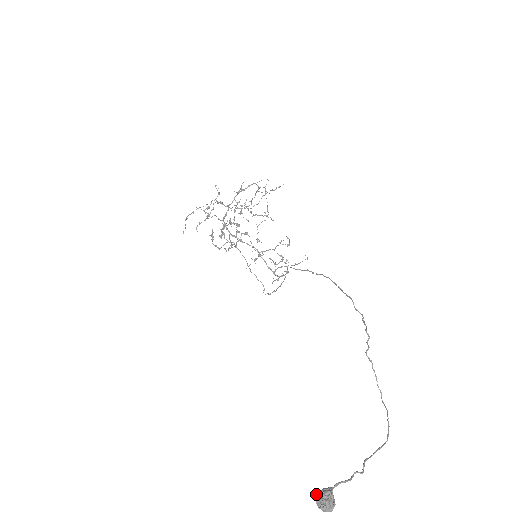
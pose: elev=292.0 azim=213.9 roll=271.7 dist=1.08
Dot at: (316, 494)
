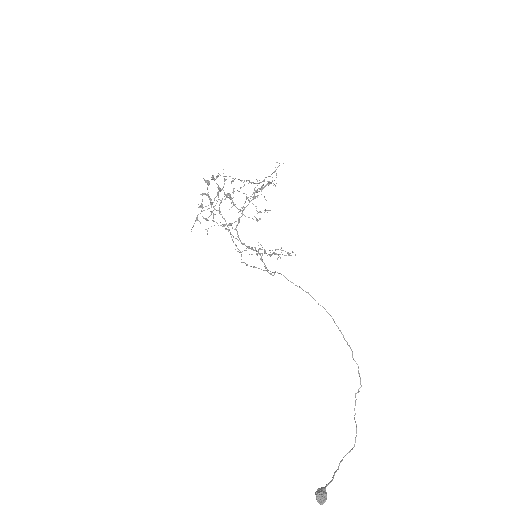
Dot at: (317, 495)
